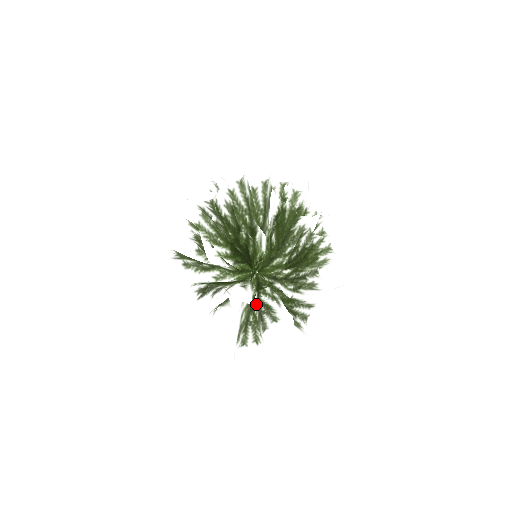
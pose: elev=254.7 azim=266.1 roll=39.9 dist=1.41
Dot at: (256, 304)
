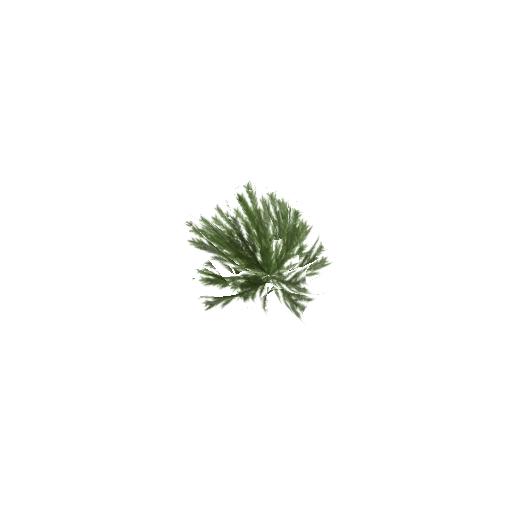
Dot at: occluded
